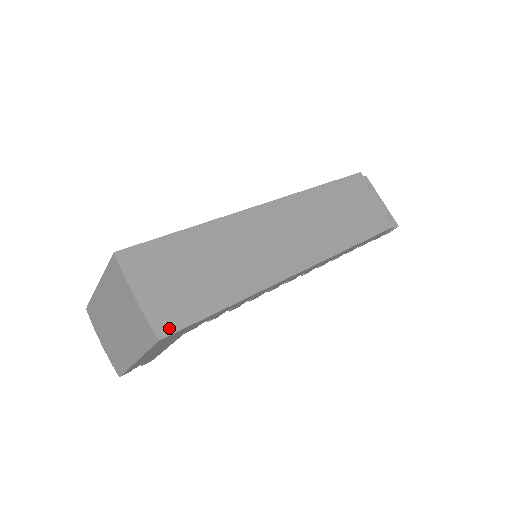
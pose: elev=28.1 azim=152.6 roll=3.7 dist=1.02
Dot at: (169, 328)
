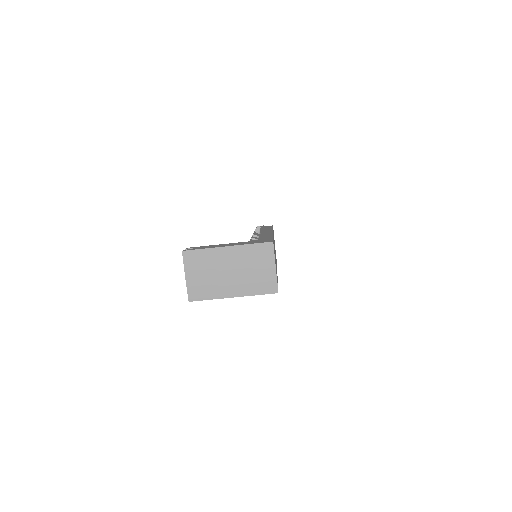
Dot at: occluded
